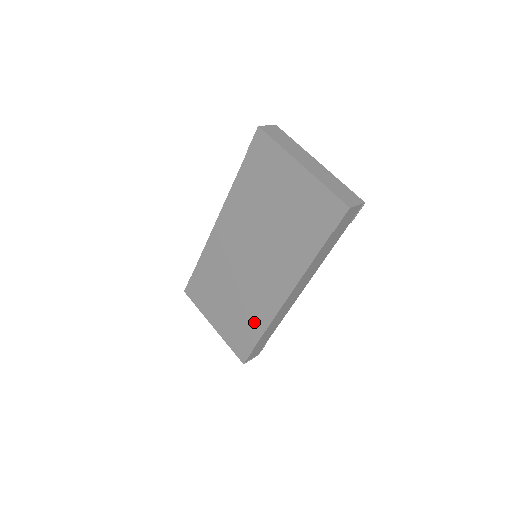
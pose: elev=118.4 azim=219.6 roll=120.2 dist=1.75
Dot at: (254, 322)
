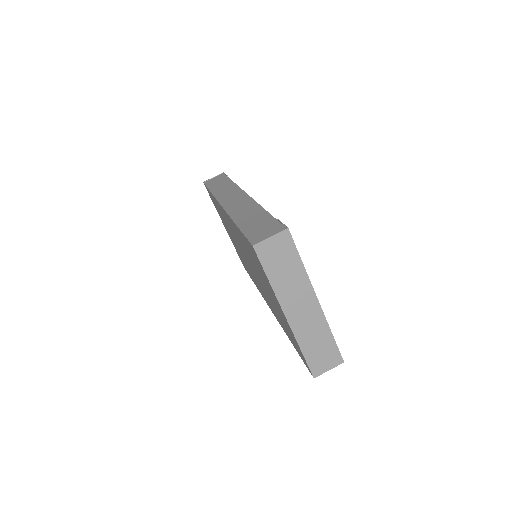
Dot at: (250, 274)
